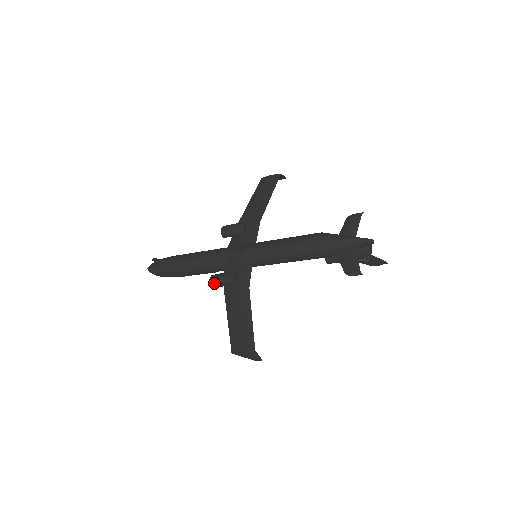
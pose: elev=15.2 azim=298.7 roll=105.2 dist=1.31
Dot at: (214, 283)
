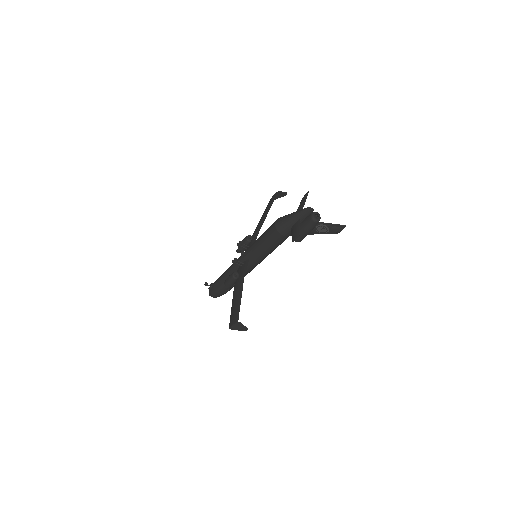
Dot at: (226, 284)
